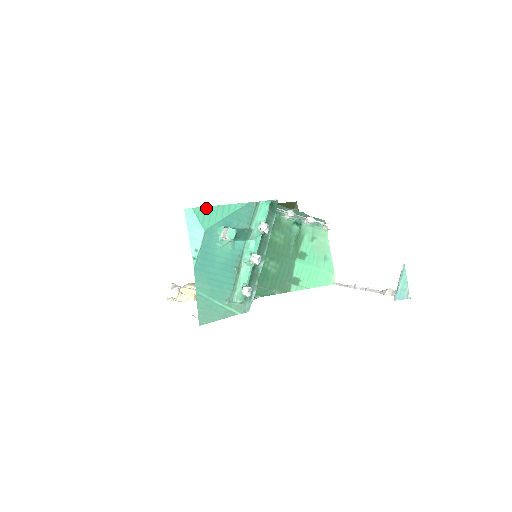
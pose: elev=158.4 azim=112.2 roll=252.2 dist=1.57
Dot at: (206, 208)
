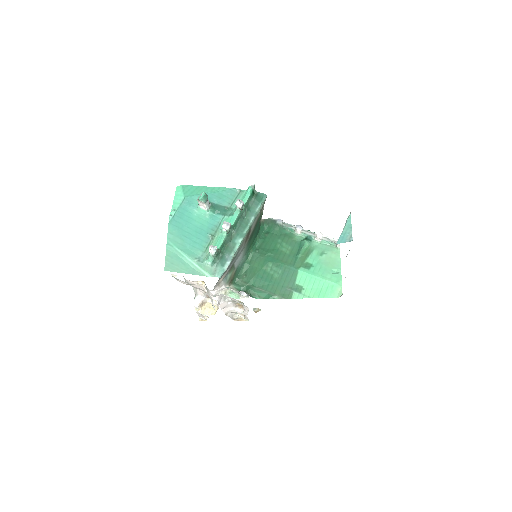
Dot at: (193, 186)
